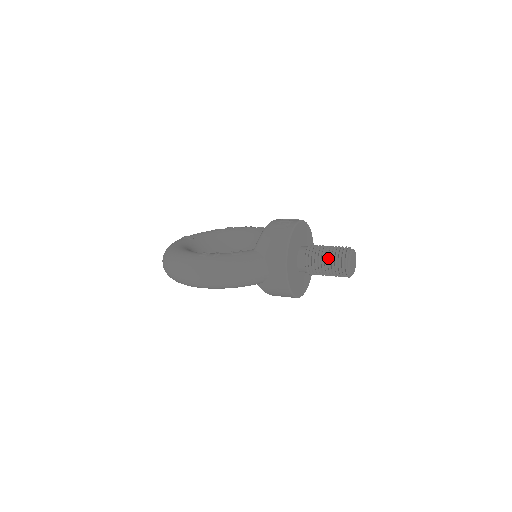
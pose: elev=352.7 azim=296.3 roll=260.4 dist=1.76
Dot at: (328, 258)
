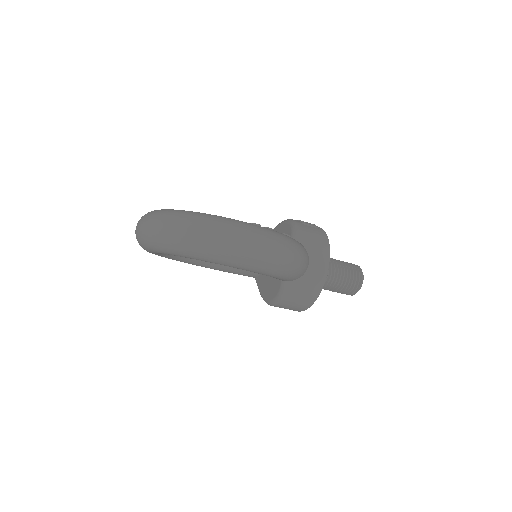
Dot at: (347, 269)
